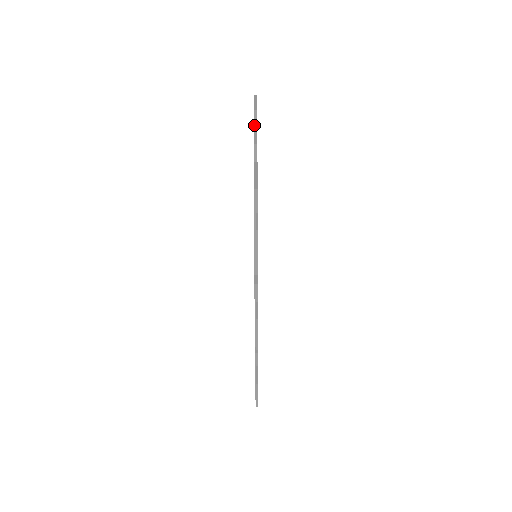
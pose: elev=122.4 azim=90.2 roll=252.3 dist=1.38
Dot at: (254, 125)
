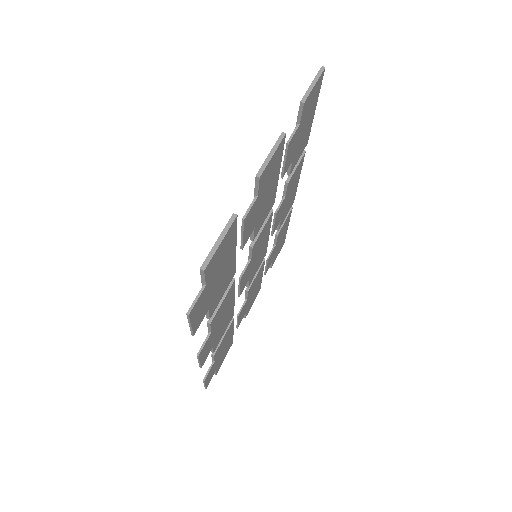
Dot at: (280, 136)
